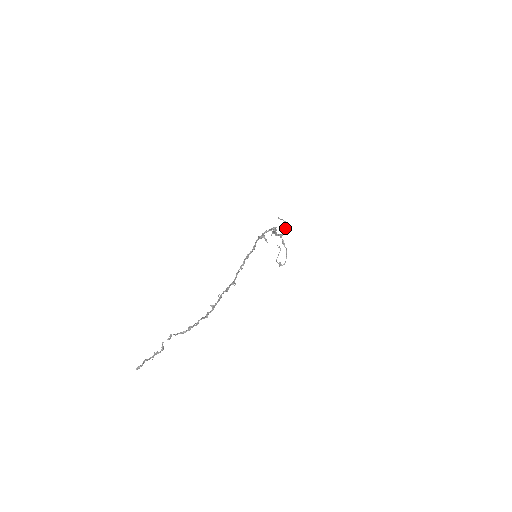
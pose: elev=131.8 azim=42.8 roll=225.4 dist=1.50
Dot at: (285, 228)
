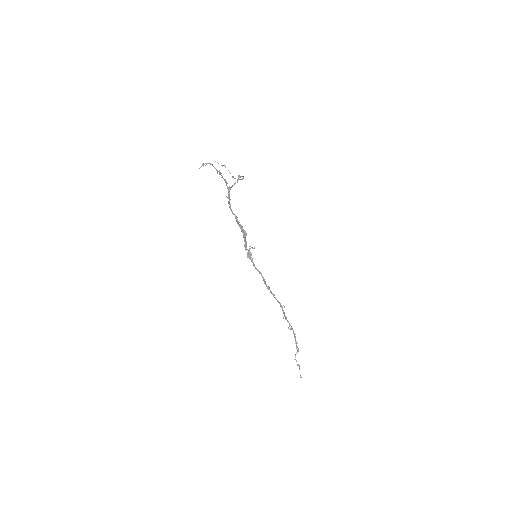
Dot at: (220, 174)
